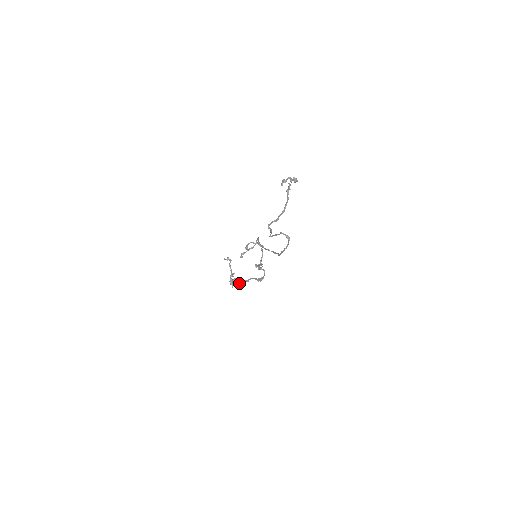
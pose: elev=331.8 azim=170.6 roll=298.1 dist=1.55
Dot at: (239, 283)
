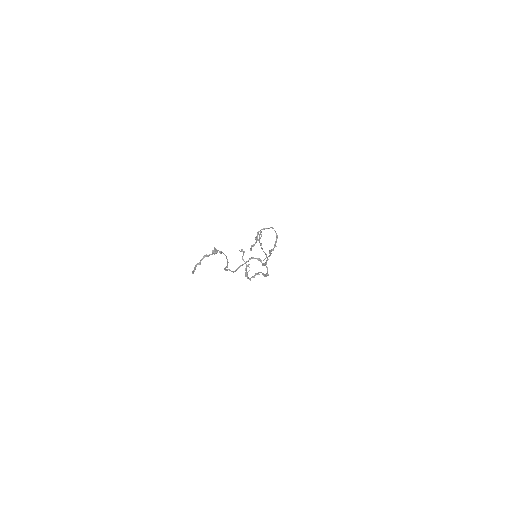
Dot at: (251, 277)
